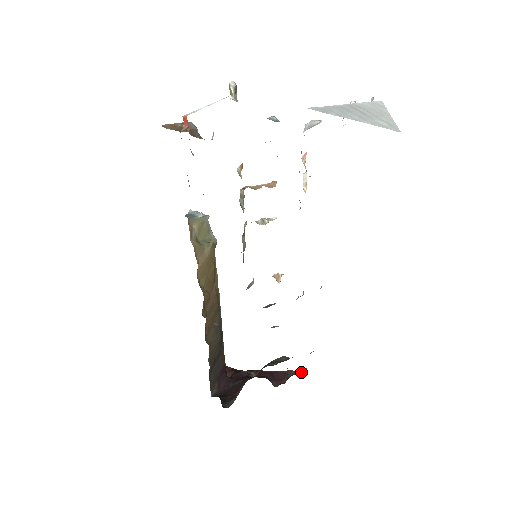
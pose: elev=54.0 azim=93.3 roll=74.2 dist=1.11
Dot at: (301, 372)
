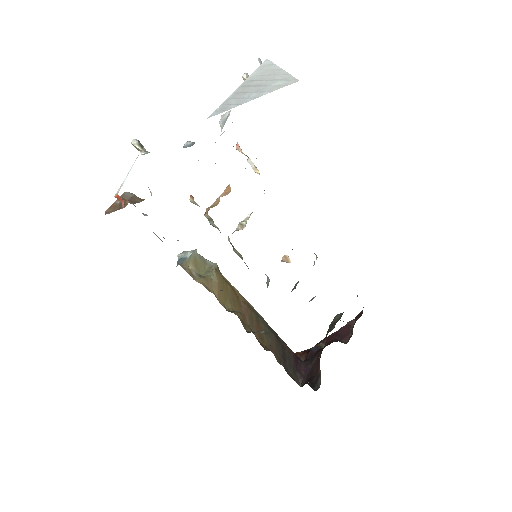
Dot at: occluded
